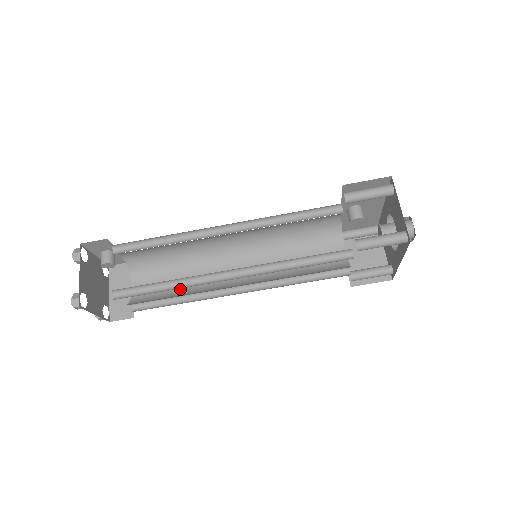
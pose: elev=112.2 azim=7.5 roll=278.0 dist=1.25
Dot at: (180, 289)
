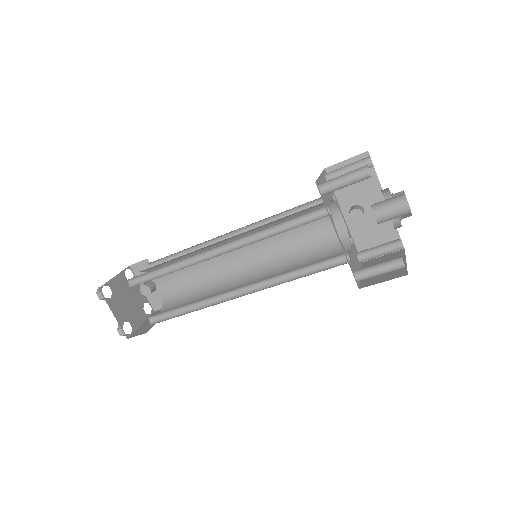
Dot at: occluded
